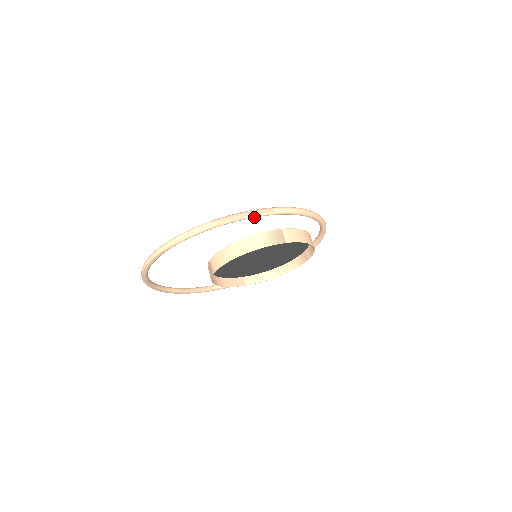
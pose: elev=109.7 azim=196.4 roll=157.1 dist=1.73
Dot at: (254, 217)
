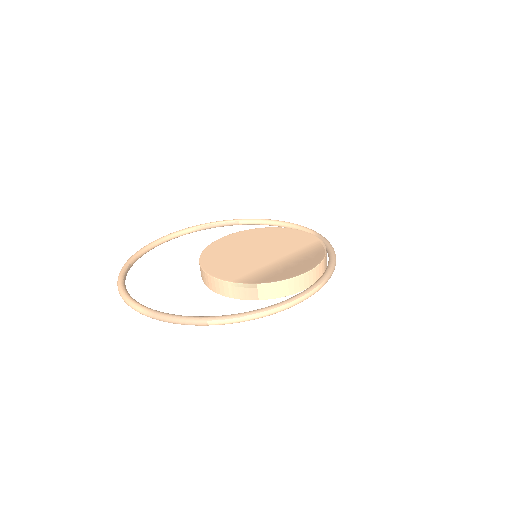
Dot at: (186, 323)
